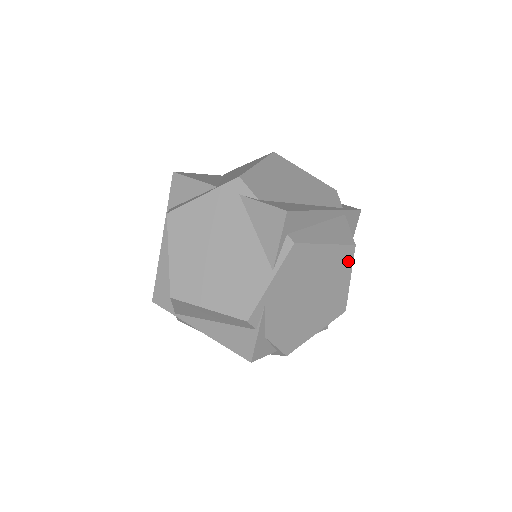
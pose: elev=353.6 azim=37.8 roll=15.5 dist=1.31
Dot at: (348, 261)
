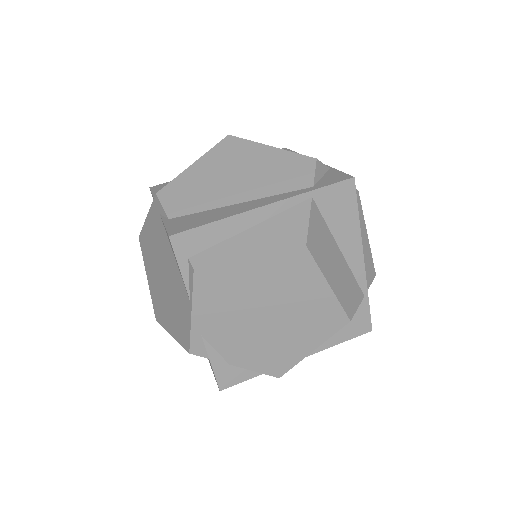
Dot at: (307, 266)
